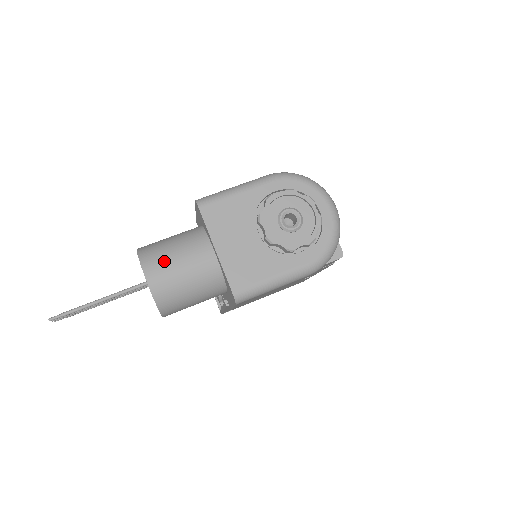
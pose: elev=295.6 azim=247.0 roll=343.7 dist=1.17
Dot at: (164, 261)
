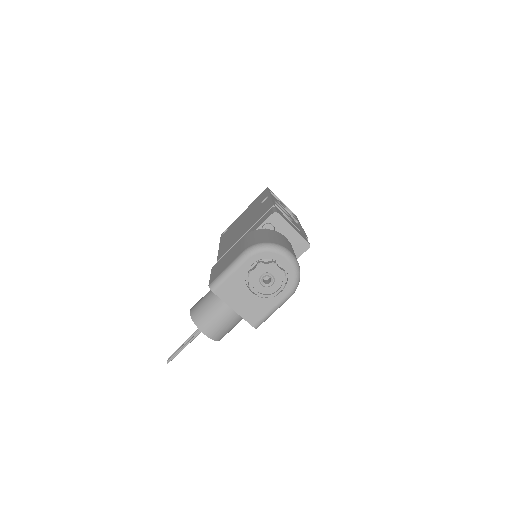
Dot at: (209, 322)
